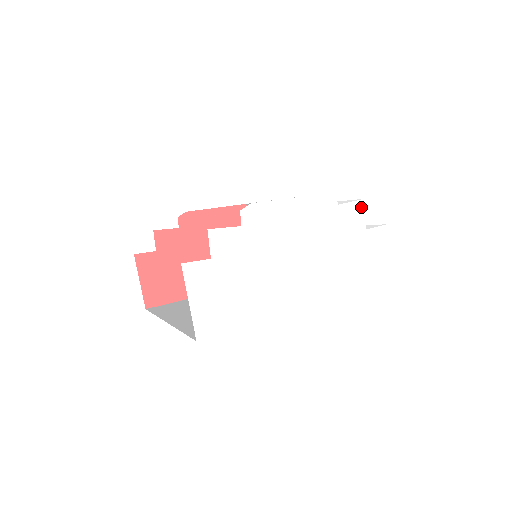
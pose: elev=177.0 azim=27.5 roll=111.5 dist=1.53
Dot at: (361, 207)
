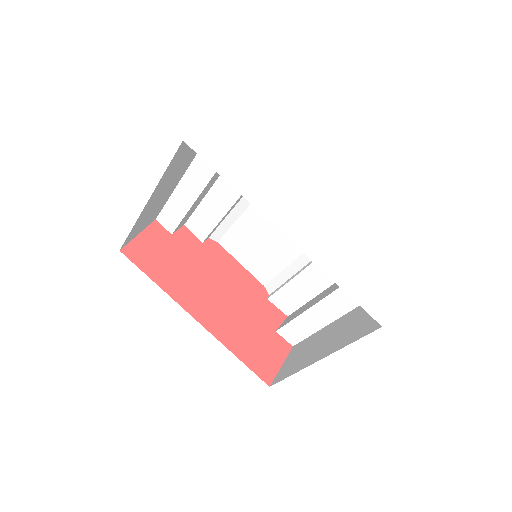
Dot at: (382, 245)
